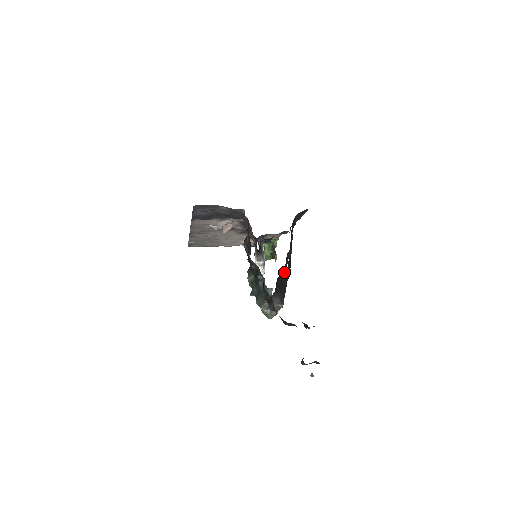
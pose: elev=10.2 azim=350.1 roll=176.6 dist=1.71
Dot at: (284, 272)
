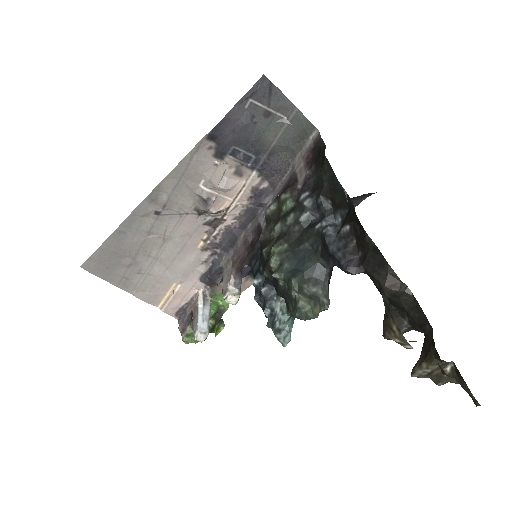
Dot at: occluded
